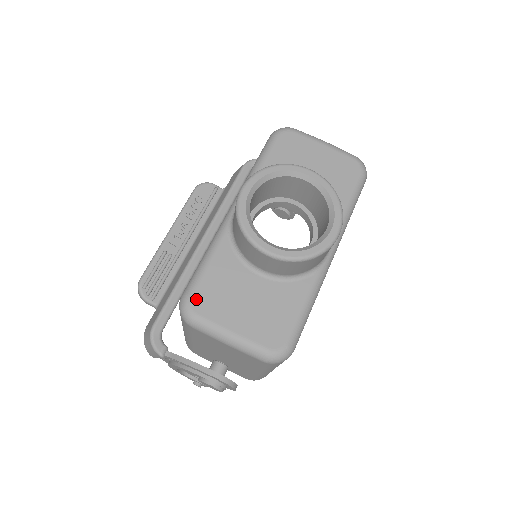
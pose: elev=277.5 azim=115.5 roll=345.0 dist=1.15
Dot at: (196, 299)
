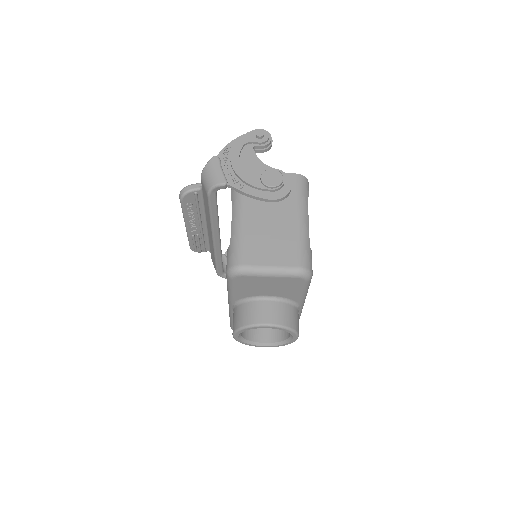
Dot at: occluded
